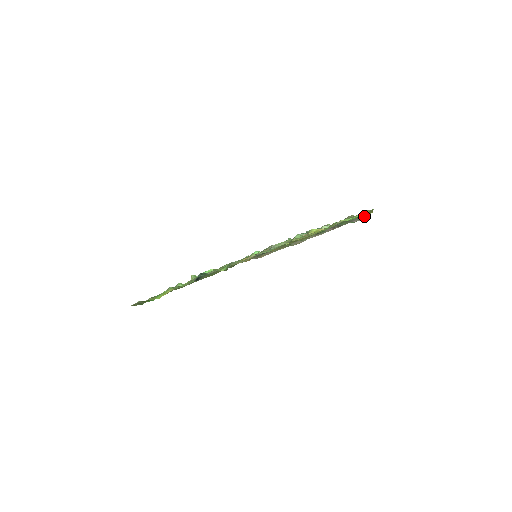
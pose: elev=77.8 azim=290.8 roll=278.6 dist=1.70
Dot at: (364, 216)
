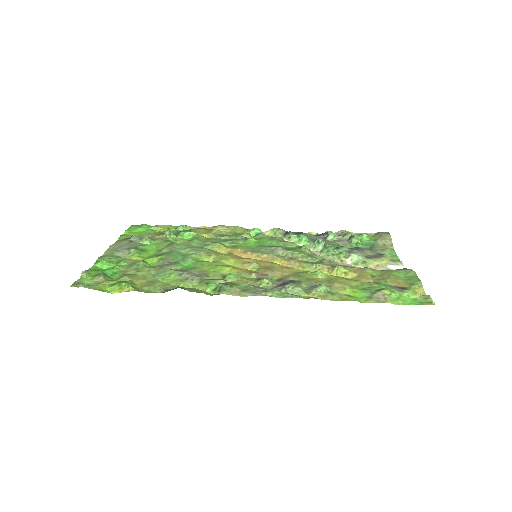
Dot at: occluded
